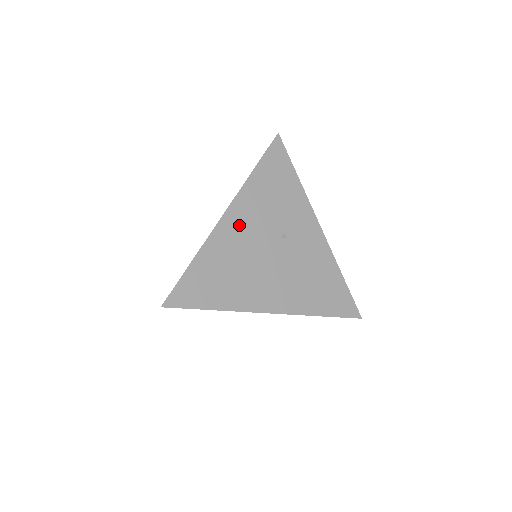
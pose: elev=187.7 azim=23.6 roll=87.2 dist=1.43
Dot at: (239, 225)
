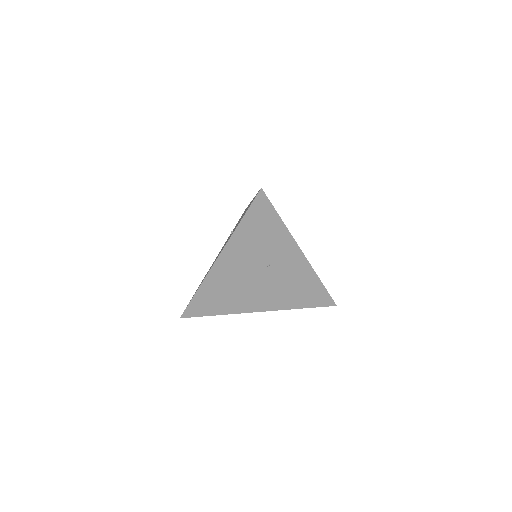
Dot at: (230, 264)
